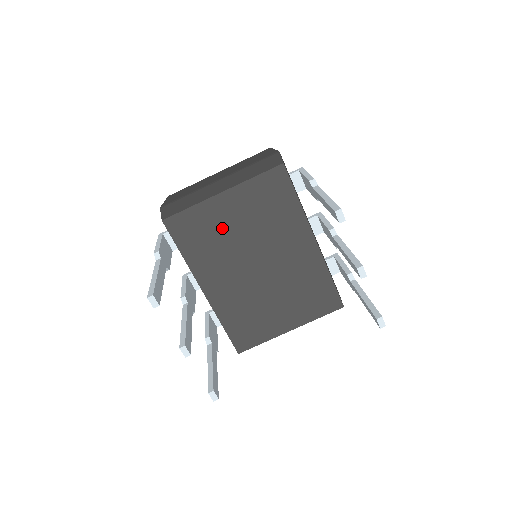
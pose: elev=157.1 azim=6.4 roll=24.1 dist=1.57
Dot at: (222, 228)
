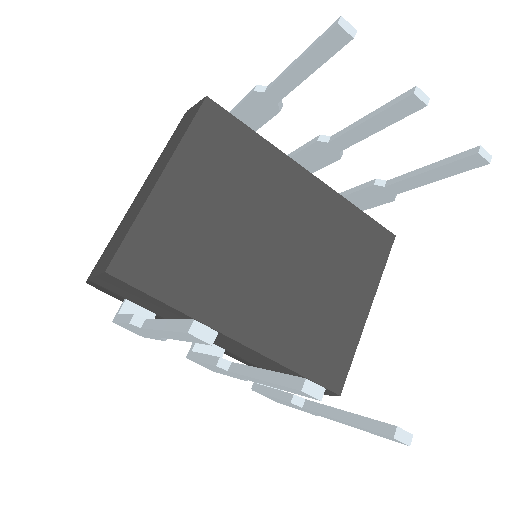
Dot at: (195, 228)
